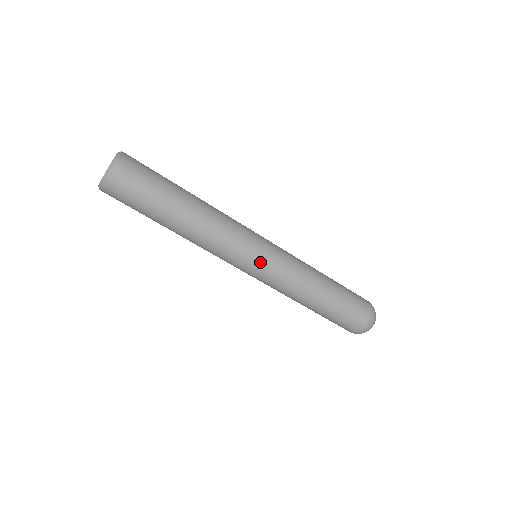
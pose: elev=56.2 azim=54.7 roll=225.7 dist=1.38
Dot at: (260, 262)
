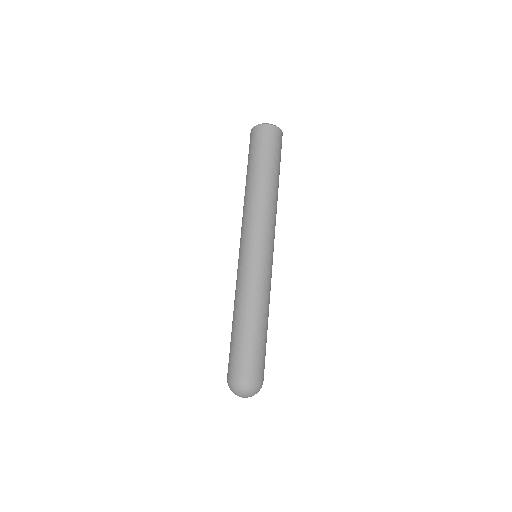
Dot at: (272, 256)
